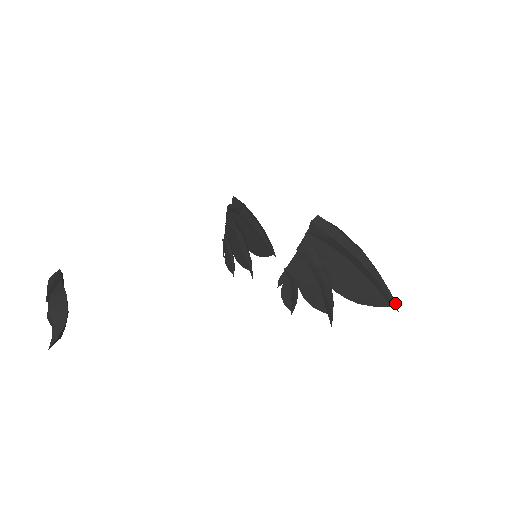
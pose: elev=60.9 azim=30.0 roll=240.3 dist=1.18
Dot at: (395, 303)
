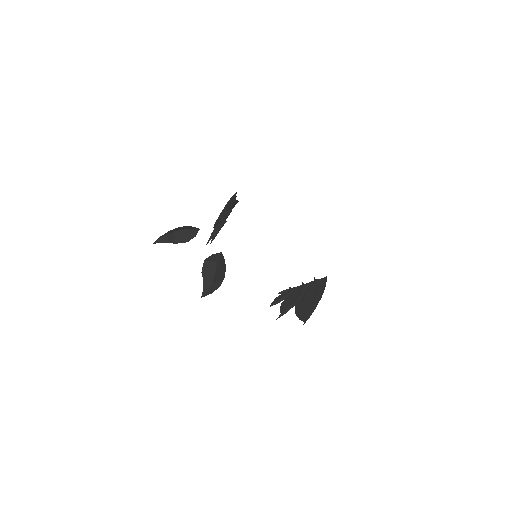
Dot at: occluded
